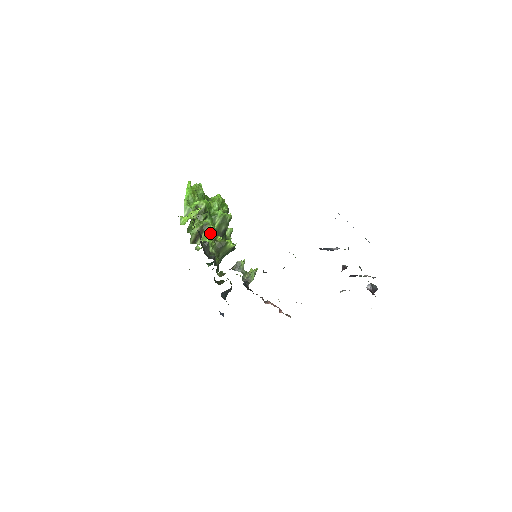
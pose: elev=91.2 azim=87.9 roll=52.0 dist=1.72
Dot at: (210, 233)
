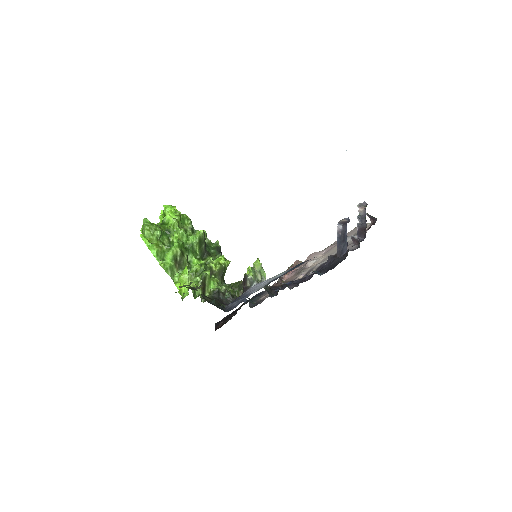
Dot at: occluded
